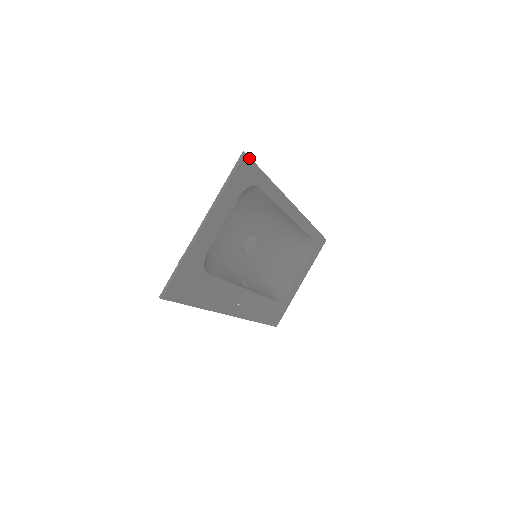
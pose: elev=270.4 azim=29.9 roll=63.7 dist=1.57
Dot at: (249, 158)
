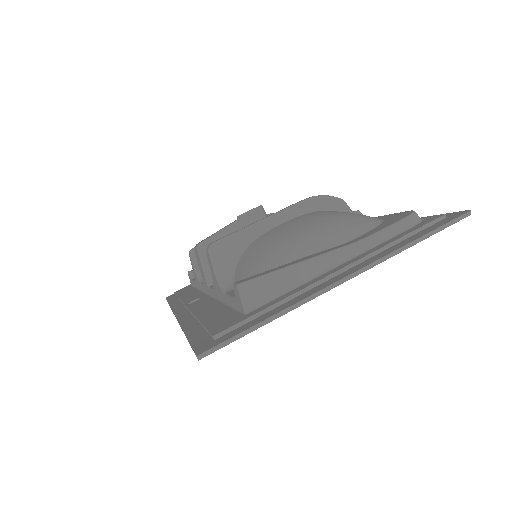
Dot at: occluded
